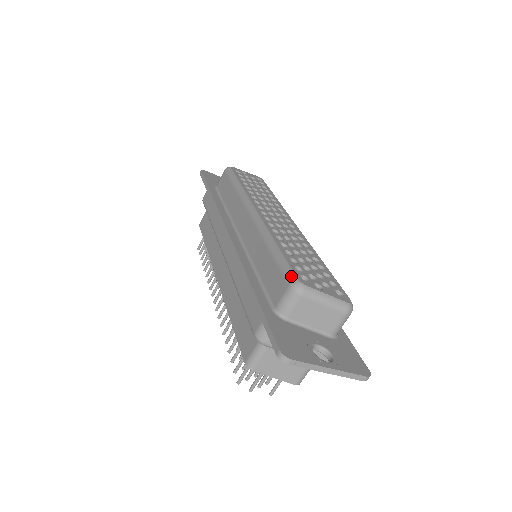
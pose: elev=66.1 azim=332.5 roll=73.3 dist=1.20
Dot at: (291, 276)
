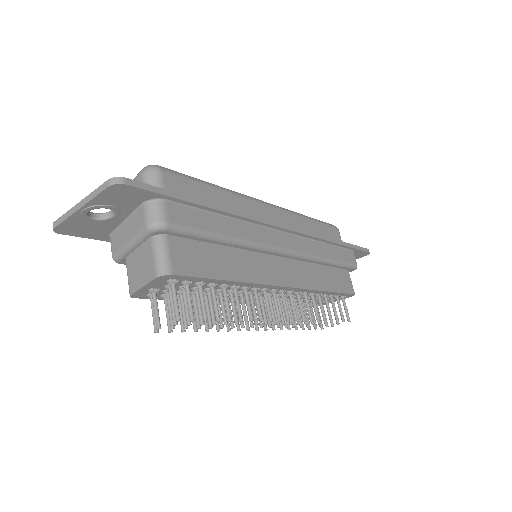
Dot at: occluded
